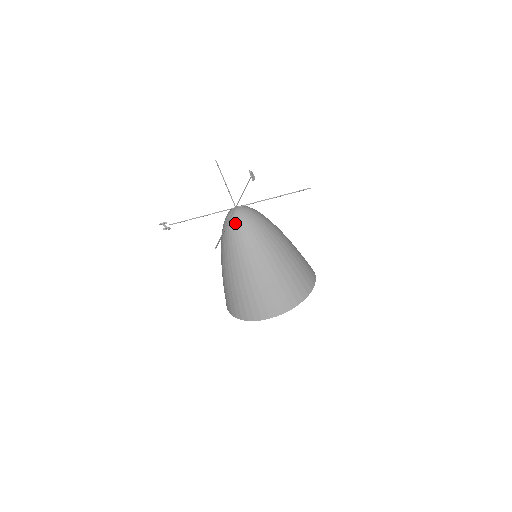
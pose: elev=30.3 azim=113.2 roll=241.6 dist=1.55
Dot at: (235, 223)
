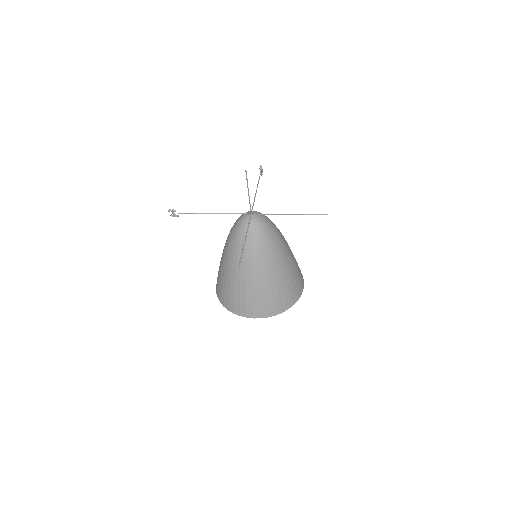
Dot at: (249, 231)
